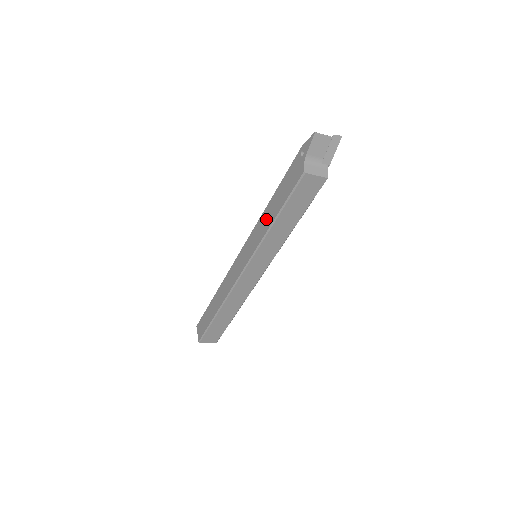
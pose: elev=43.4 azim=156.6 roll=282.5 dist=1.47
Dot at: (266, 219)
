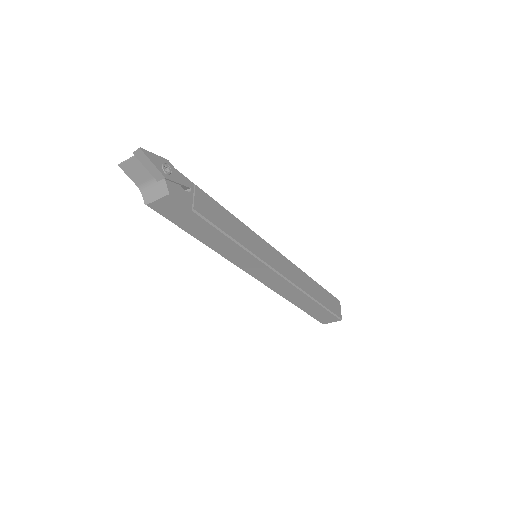
Dot at: occluded
